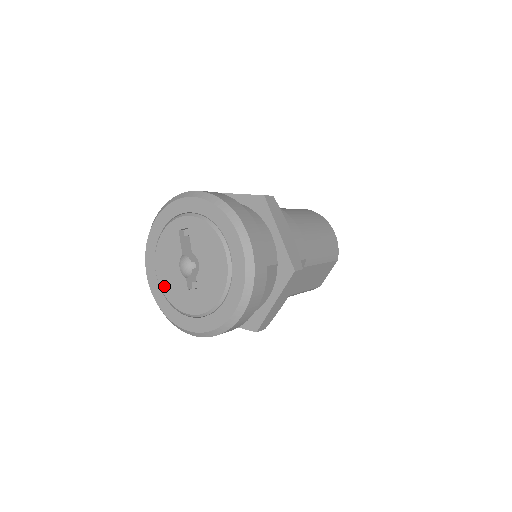
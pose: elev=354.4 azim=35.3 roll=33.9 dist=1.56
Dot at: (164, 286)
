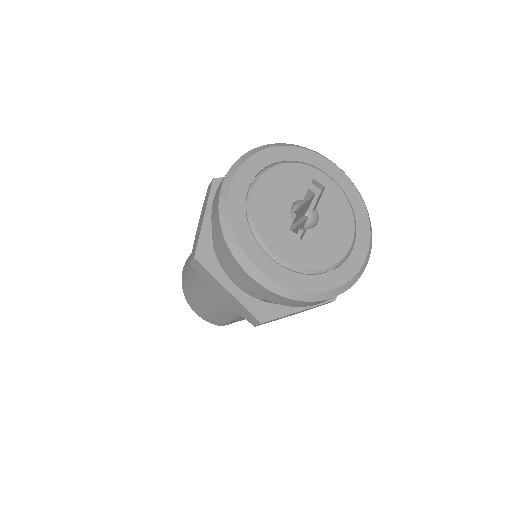
Dot at: (258, 204)
